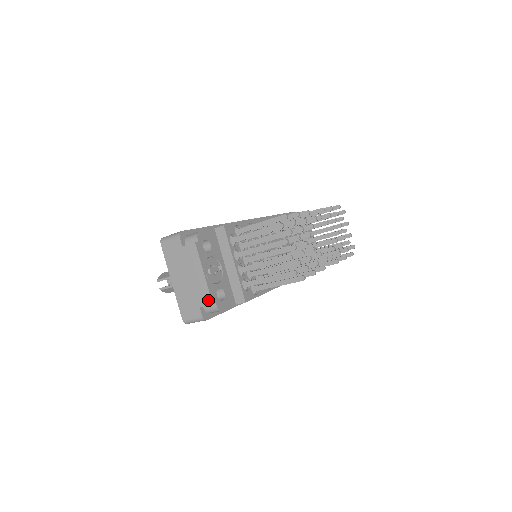
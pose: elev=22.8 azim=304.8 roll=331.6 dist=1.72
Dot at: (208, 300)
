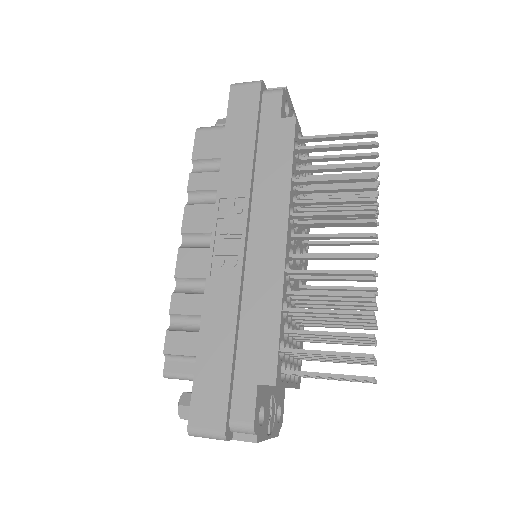
Dot at: occluded
